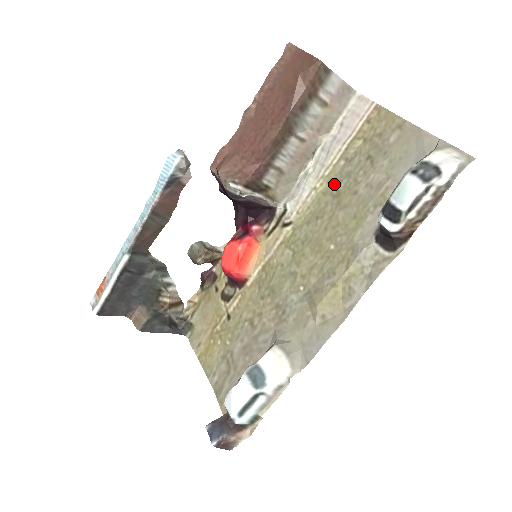
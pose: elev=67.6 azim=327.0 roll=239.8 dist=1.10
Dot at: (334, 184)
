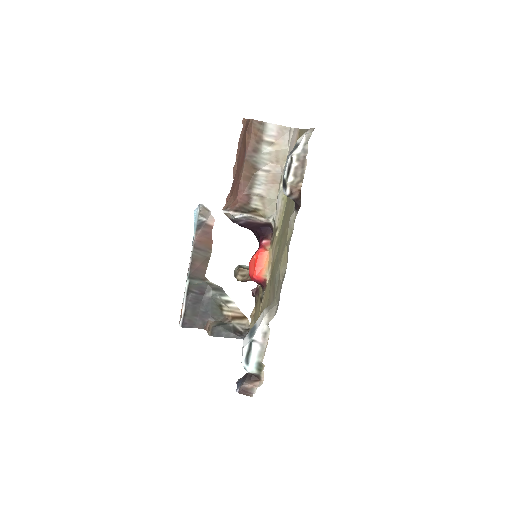
Dot at: occluded
